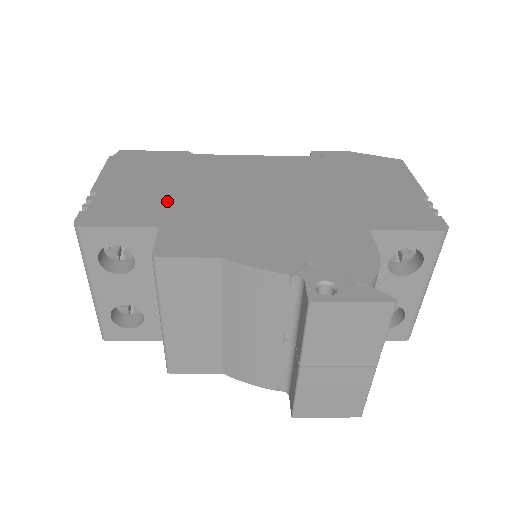
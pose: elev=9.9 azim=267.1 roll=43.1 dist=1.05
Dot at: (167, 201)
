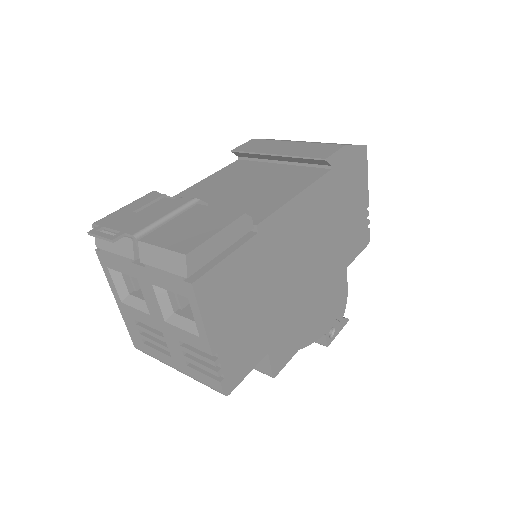
Dot at: (263, 321)
